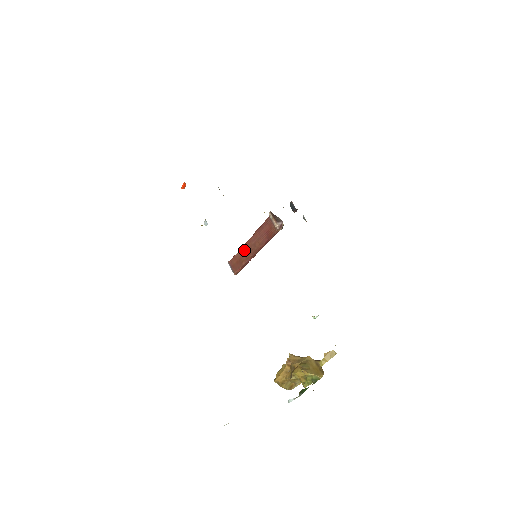
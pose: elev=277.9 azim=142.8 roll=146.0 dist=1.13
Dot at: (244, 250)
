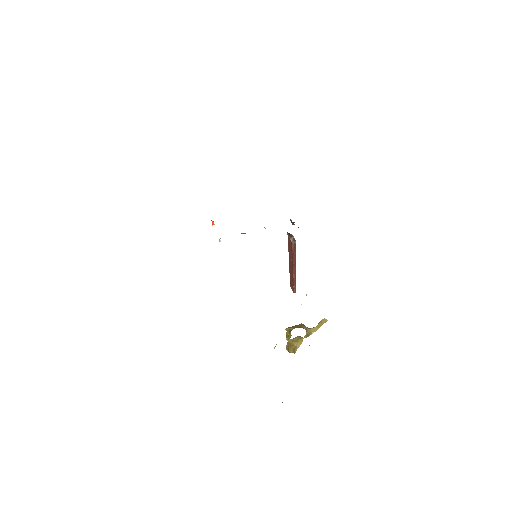
Dot at: (290, 270)
